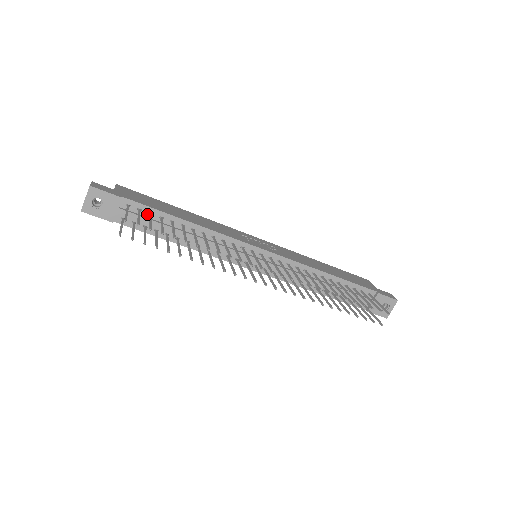
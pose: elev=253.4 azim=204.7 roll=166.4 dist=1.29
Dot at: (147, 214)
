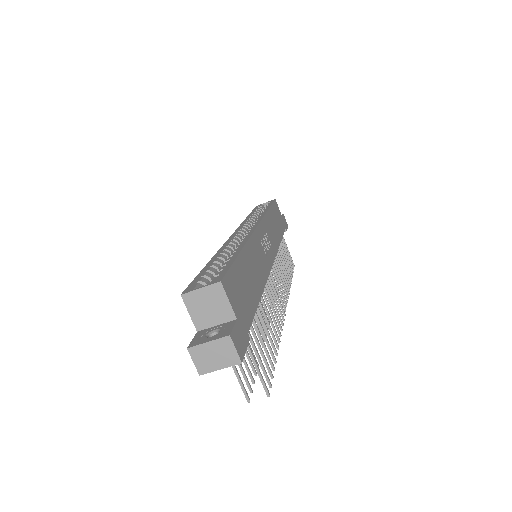
Dot at: occluded
